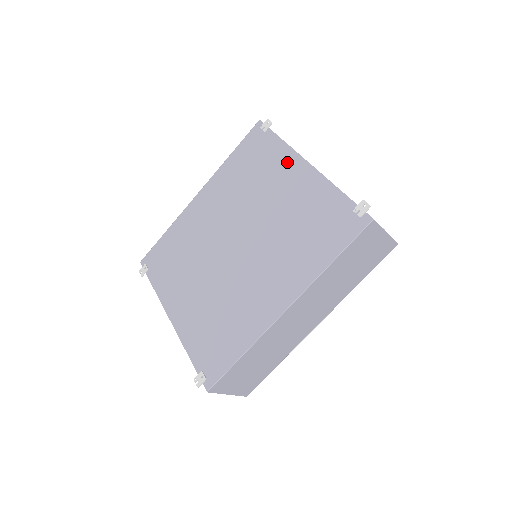
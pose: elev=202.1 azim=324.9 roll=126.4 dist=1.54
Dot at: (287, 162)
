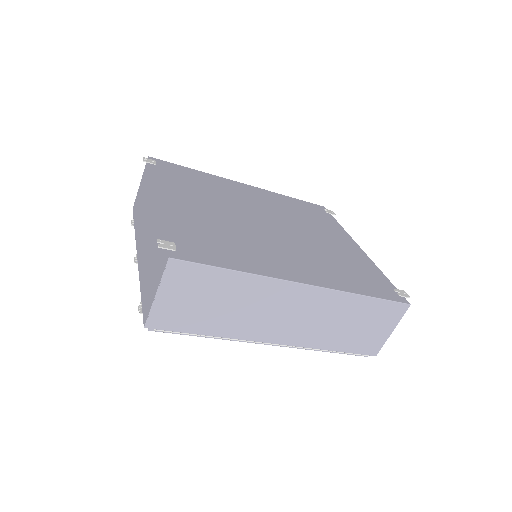
Dot at: (341, 234)
